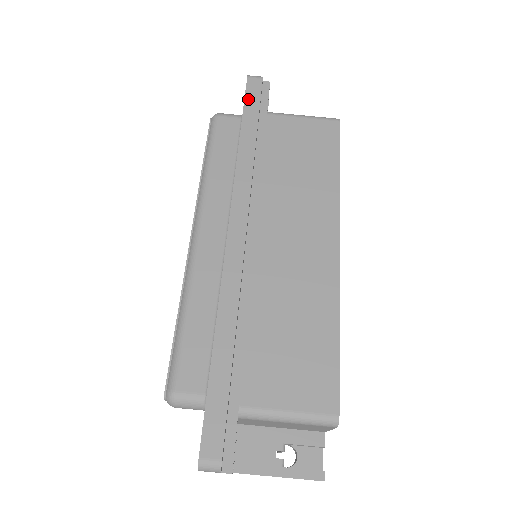
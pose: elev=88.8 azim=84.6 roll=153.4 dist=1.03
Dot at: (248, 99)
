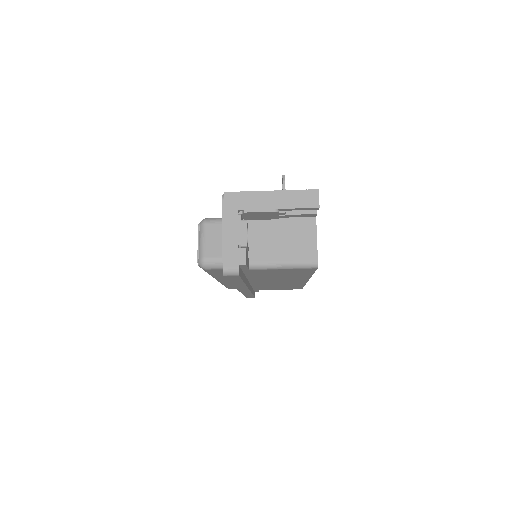
Dot at: (230, 279)
